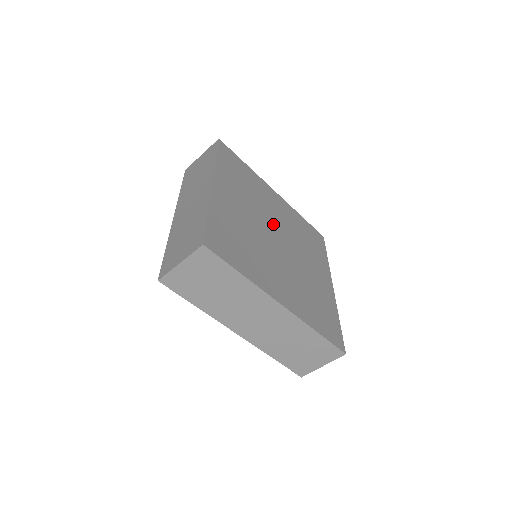
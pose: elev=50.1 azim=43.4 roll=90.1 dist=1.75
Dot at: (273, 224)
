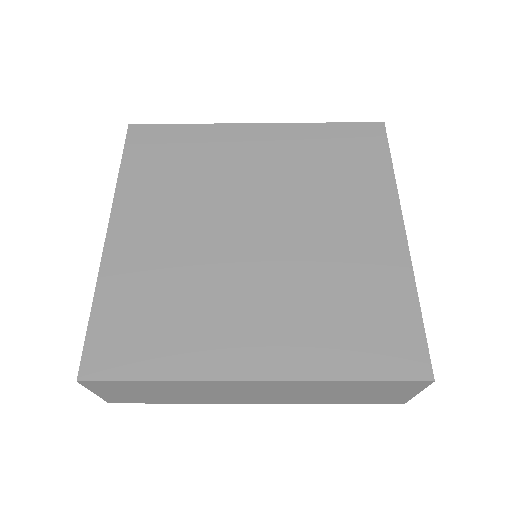
Dot at: (244, 205)
